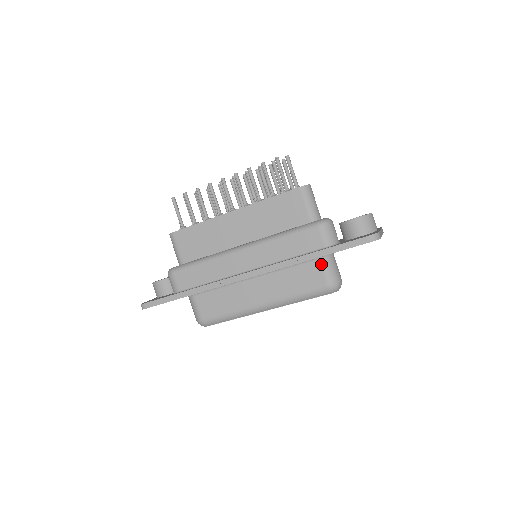
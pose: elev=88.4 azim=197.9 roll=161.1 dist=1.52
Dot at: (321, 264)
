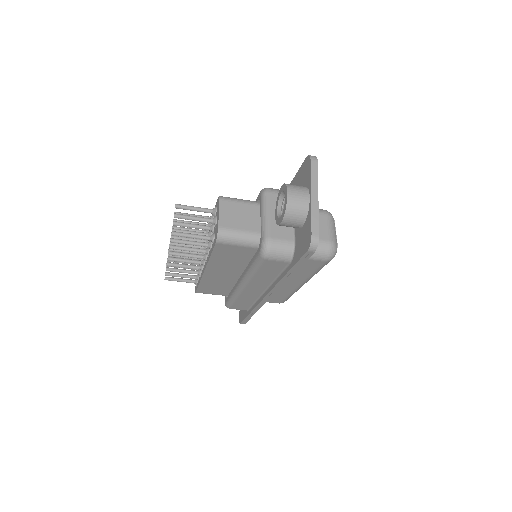
Dot at: occluded
